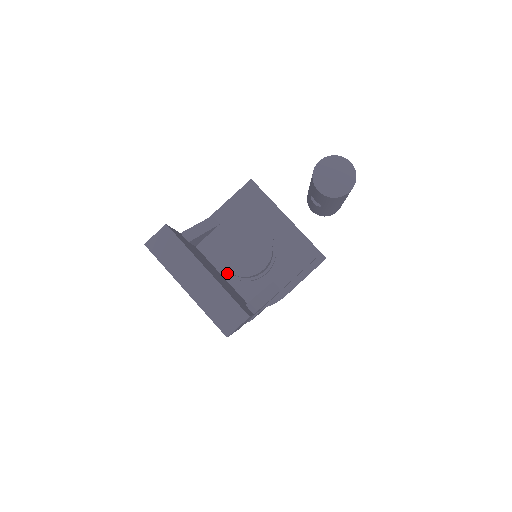
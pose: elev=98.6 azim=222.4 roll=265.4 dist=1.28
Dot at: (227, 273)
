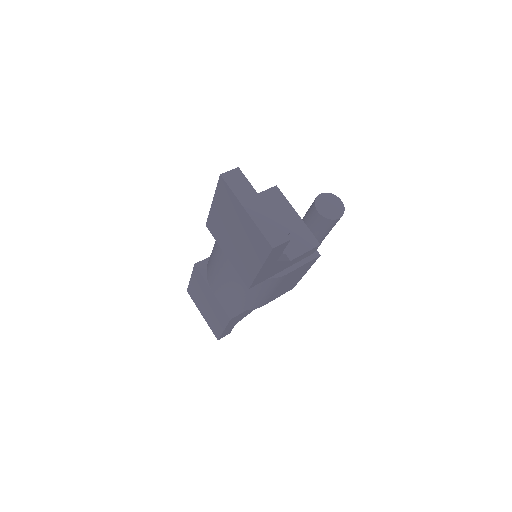
Dot at: occluded
